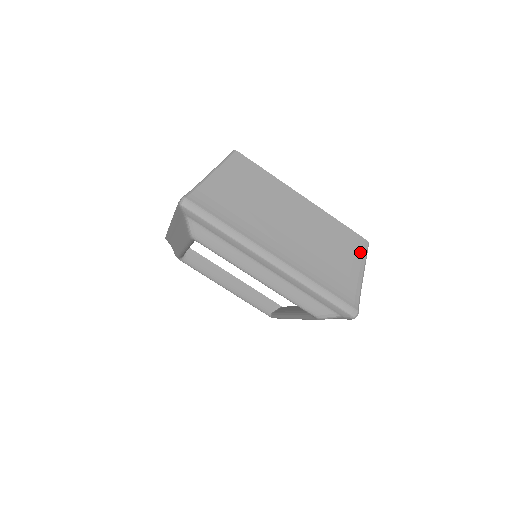
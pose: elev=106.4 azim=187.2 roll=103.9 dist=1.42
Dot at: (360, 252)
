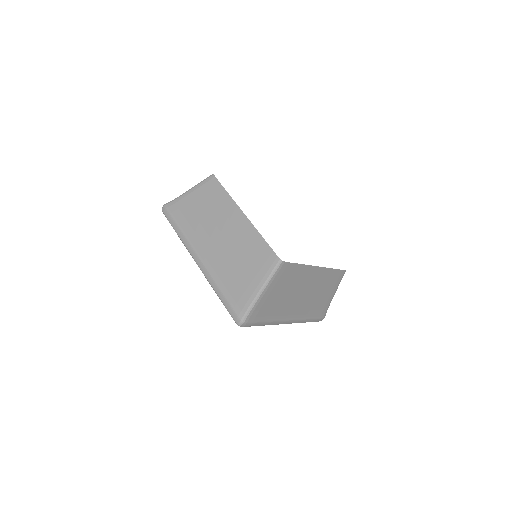
Dot at: (339, 281)
